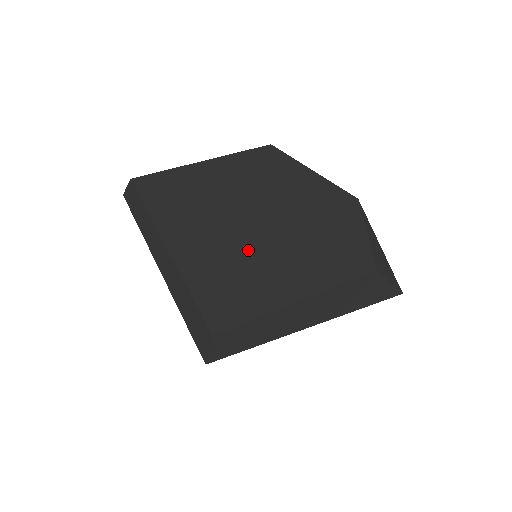
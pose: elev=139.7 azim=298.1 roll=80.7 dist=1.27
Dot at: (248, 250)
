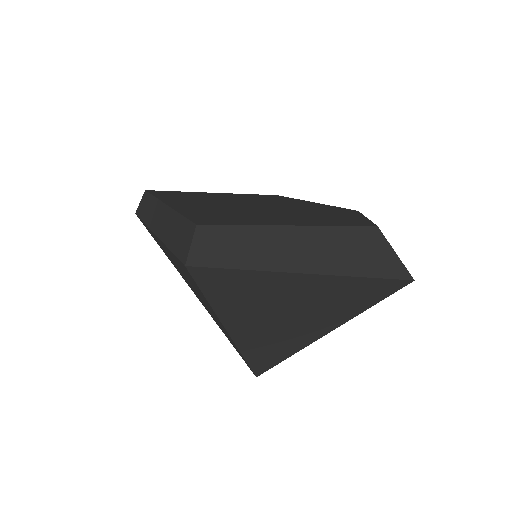
Dot at: (245, 211)
